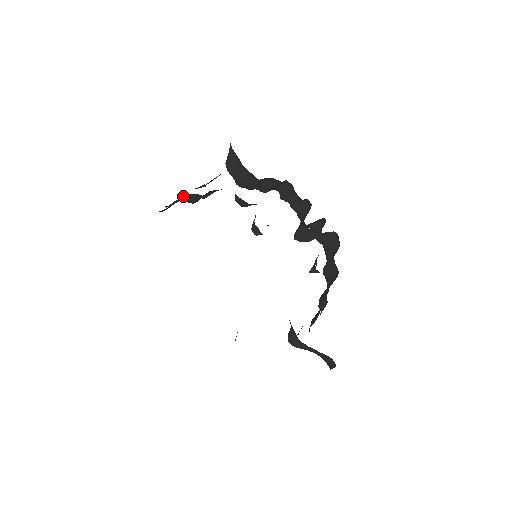
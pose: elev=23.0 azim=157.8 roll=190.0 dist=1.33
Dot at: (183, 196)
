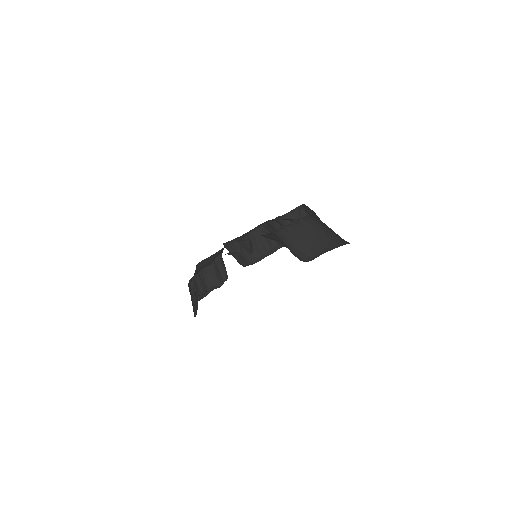
Dot at: (201, 276)
